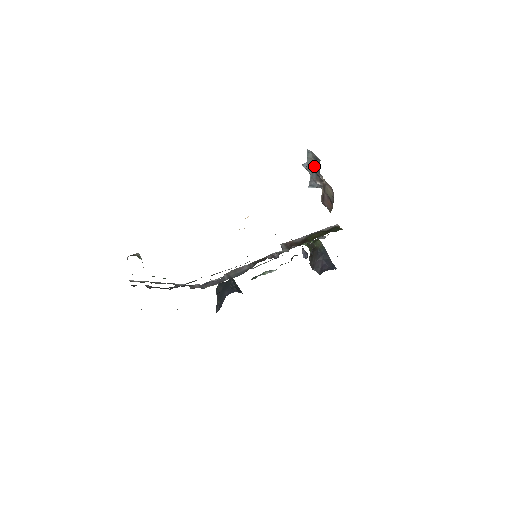
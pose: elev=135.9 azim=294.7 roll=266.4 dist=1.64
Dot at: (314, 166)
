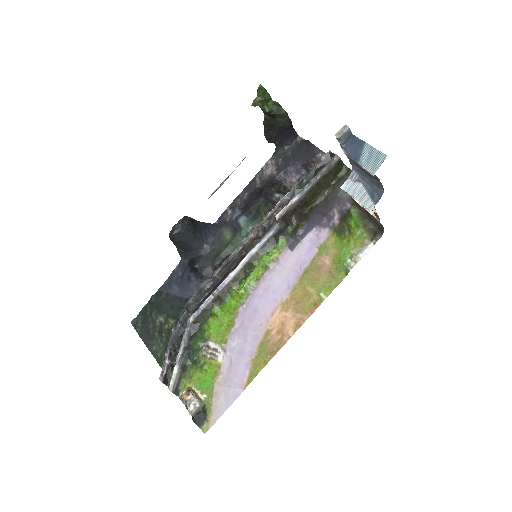
Dot at: occluded
